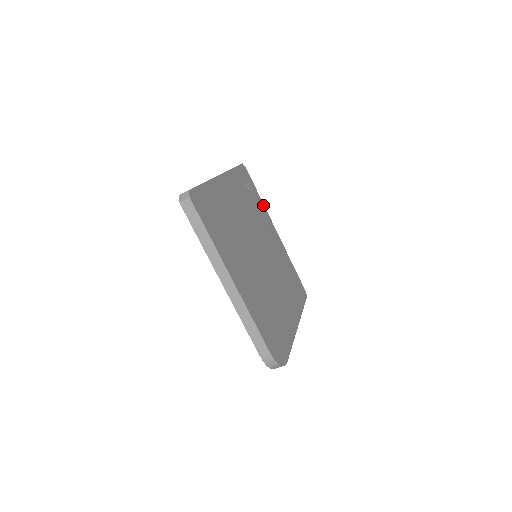
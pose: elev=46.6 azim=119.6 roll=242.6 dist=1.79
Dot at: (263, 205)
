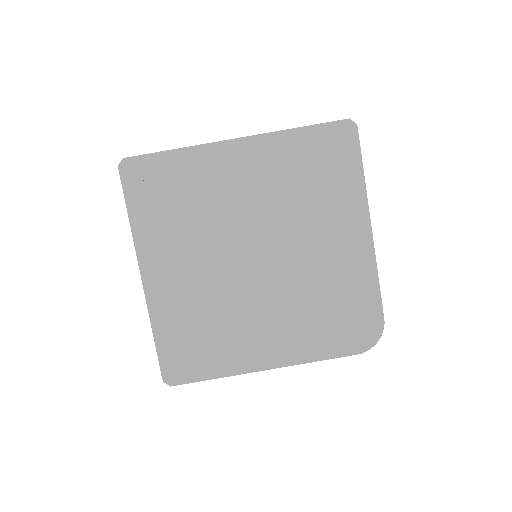
Dot at: (189, 151)
